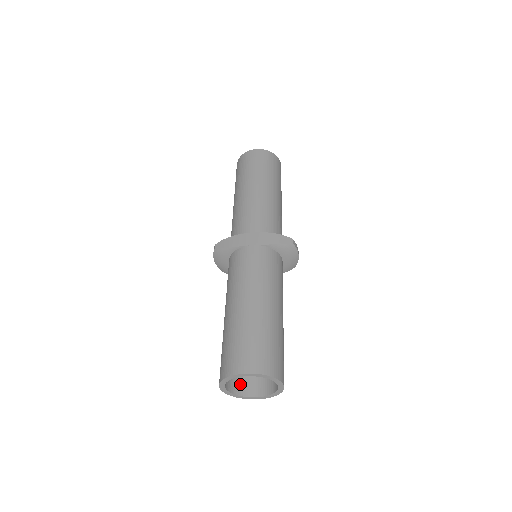
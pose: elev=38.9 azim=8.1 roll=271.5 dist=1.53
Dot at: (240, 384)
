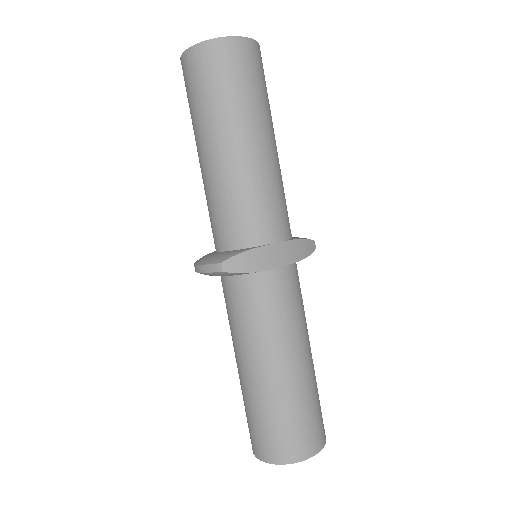
Dot at: occluded
